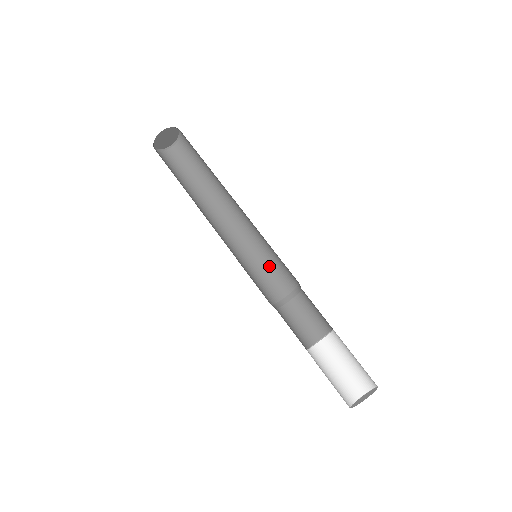
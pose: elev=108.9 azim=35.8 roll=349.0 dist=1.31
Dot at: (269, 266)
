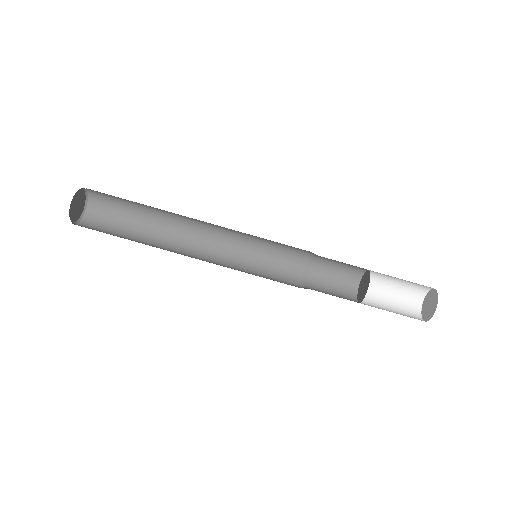
Dot at: (272, 247)
